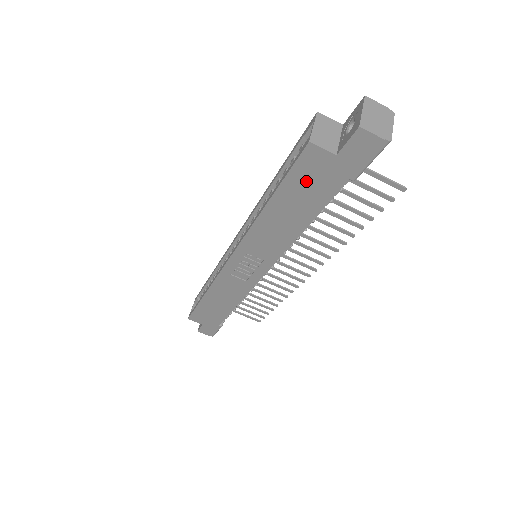
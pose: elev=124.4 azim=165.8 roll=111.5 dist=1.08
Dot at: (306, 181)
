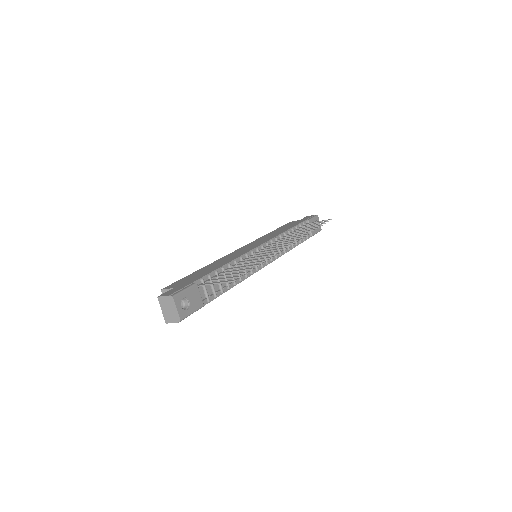
Dot at: occluded
